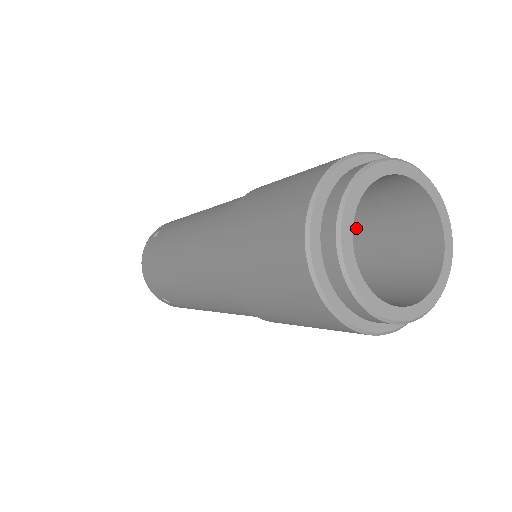
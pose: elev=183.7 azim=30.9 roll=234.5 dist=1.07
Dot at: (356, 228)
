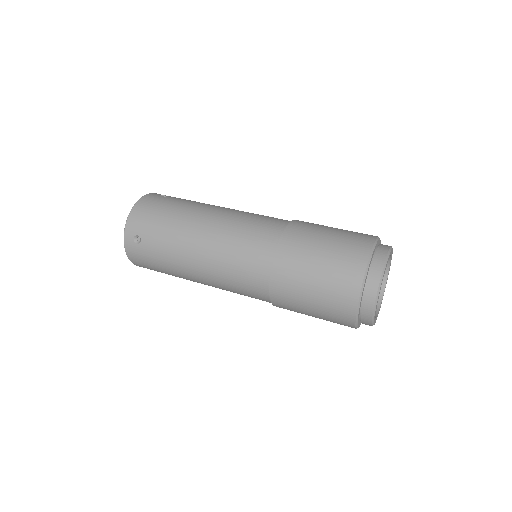
Dot at: occluded
